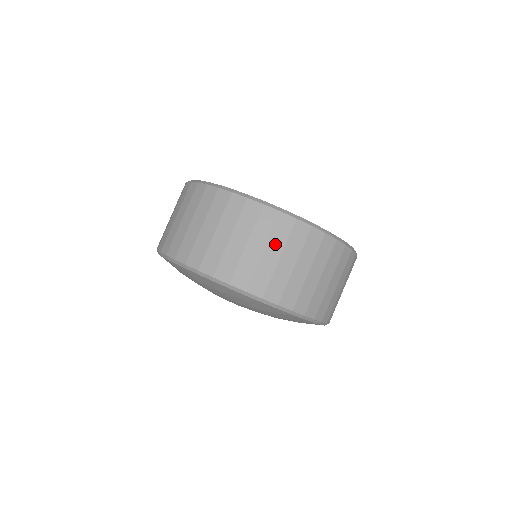
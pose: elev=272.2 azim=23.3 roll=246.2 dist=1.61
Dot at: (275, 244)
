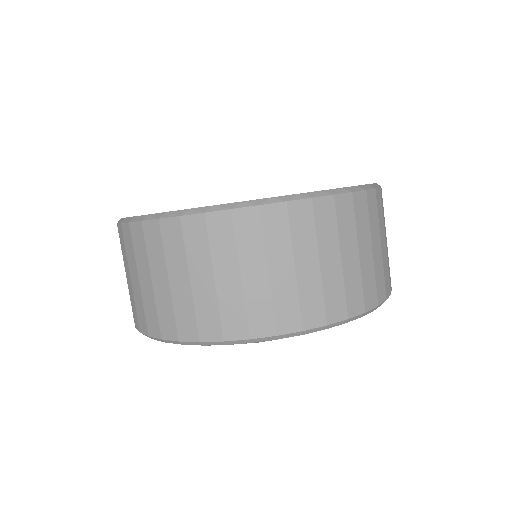
Dot at: (142, 265)
